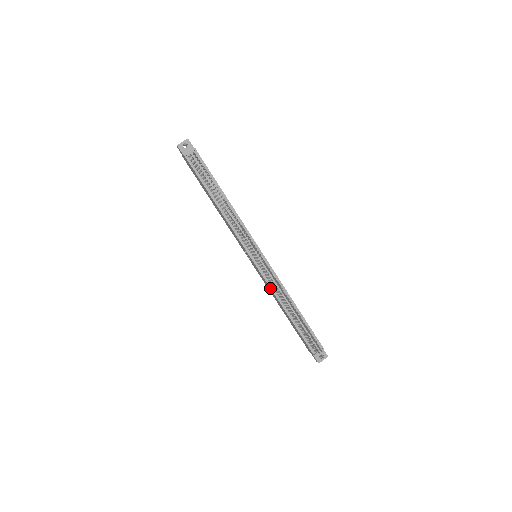
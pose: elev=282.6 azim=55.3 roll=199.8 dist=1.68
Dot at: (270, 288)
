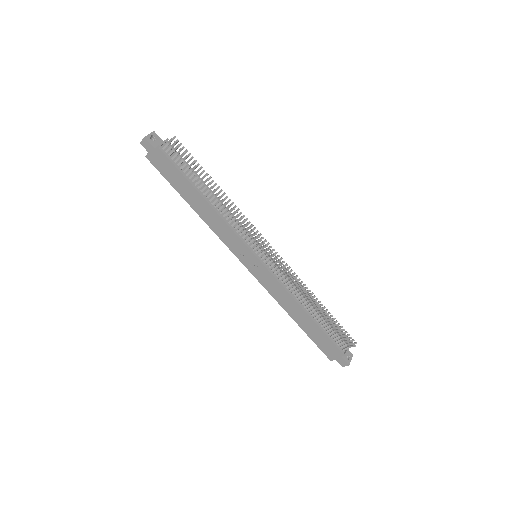
Dot at: (283, 287)
